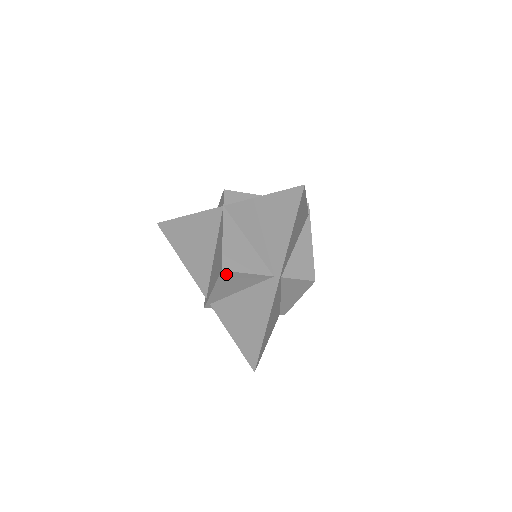
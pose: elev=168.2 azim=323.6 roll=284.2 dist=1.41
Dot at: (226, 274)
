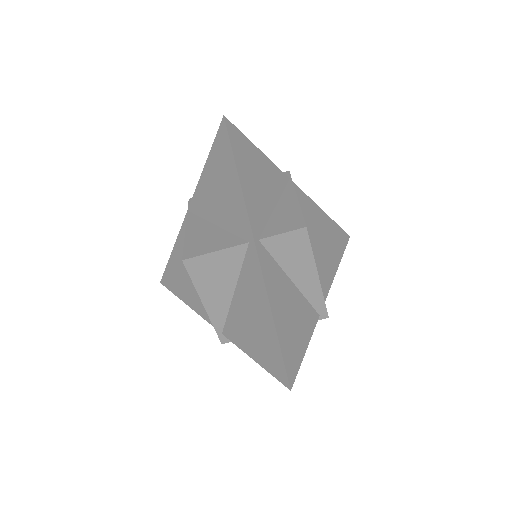
Dot at: (193, 265)
